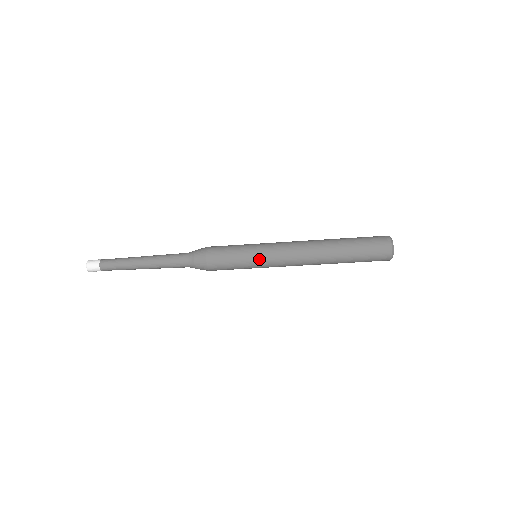
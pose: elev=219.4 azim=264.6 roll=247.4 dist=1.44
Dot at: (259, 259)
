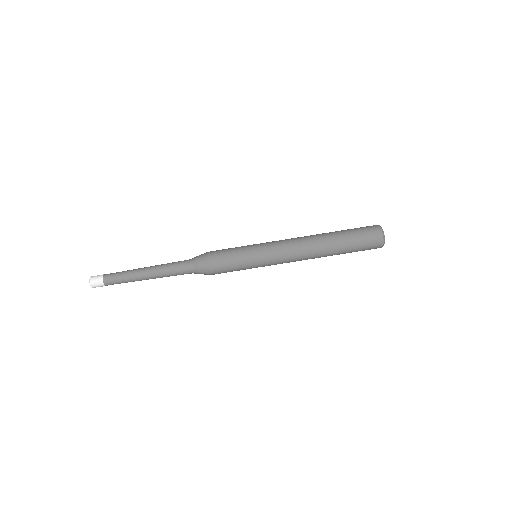
Dot at: (258, 245)
